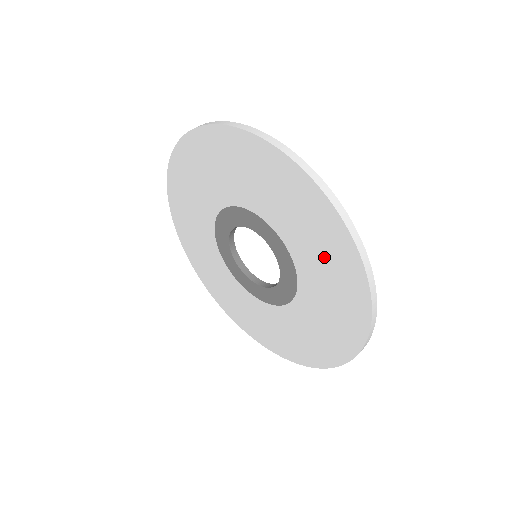
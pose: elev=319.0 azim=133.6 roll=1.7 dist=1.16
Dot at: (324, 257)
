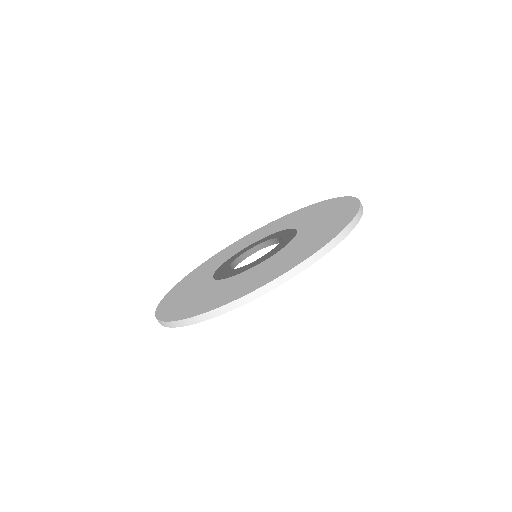
Dot at: (329, 217)
